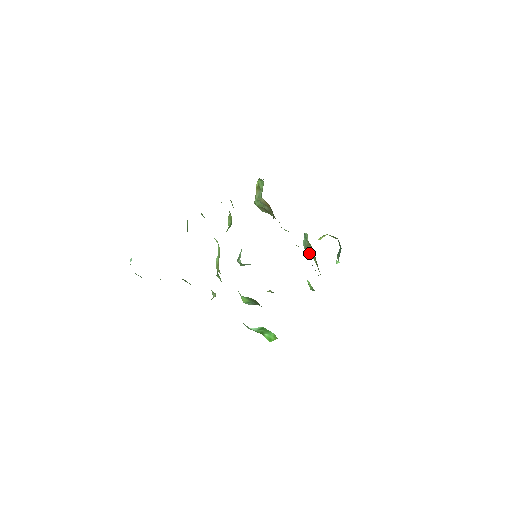
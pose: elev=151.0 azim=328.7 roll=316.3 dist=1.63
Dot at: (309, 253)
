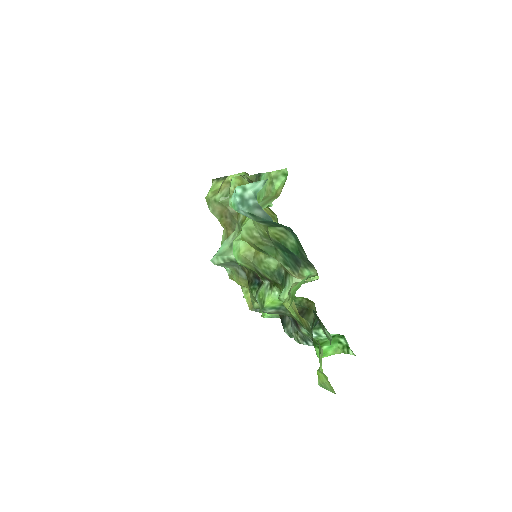
Dot at: occluded
